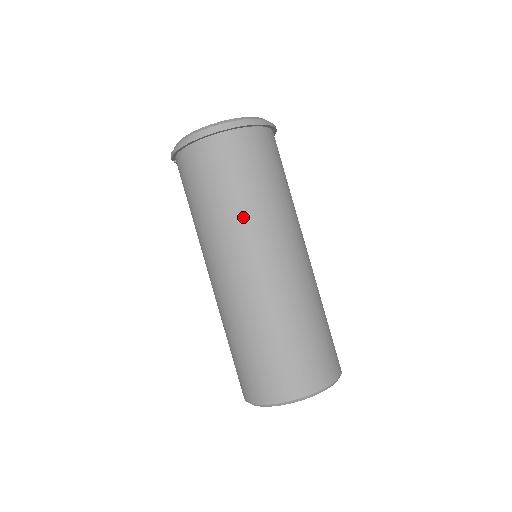
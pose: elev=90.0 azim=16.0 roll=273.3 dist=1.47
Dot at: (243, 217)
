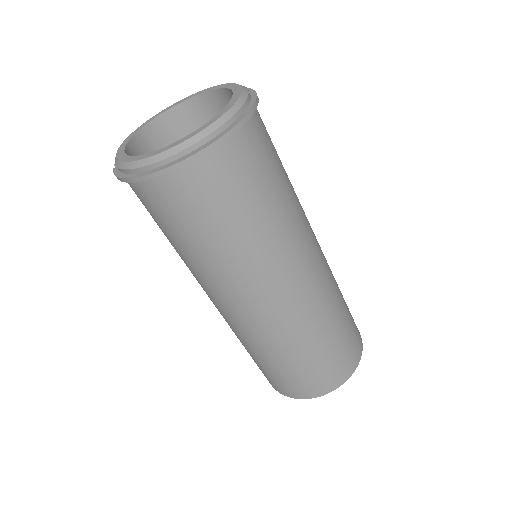
Dot at: (248, 256)
